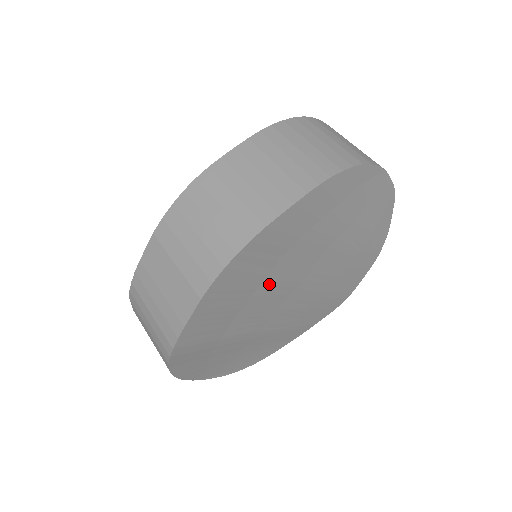
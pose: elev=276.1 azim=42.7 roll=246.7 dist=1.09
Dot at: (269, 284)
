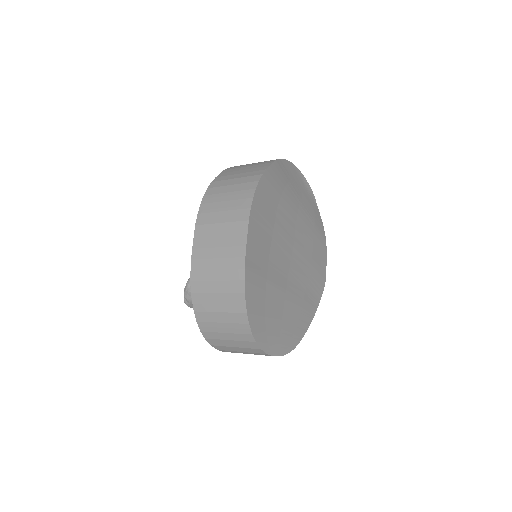
Dot at: (278, 232)
